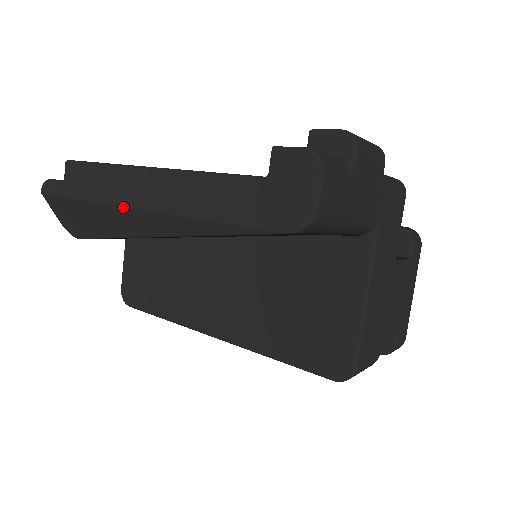
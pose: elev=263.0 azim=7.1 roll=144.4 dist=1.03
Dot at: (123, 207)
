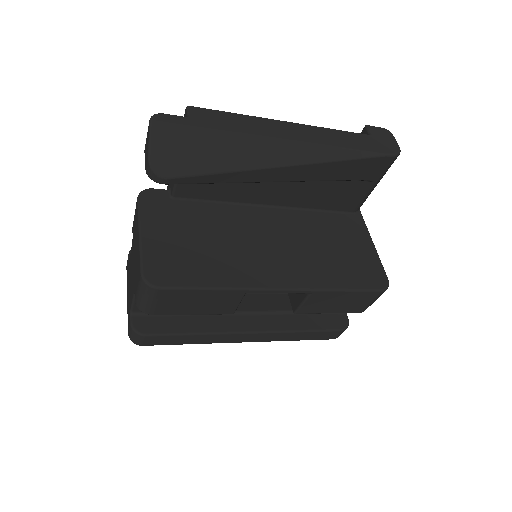
Dot at: (272, 138)
